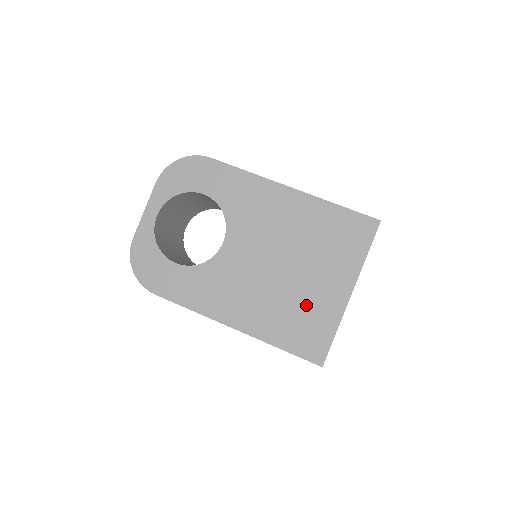
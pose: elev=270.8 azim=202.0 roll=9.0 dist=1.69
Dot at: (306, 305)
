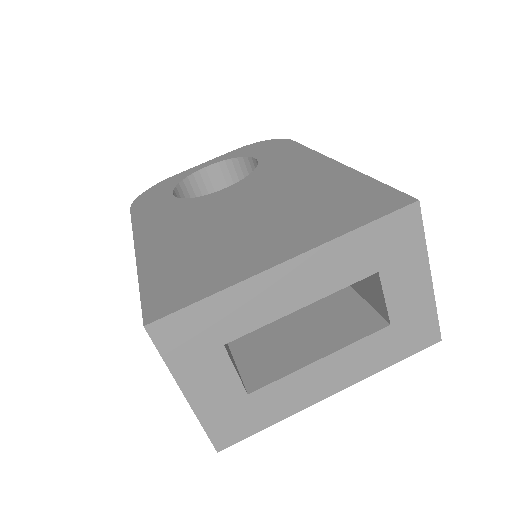
Dot at: (221, 254)
